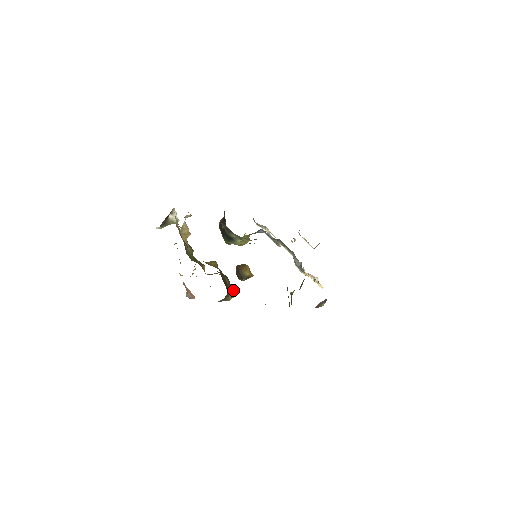
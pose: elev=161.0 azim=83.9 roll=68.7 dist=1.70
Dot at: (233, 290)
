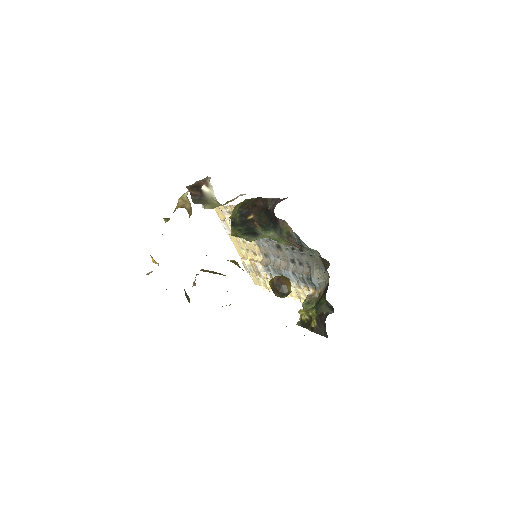
Dot at: occluded
